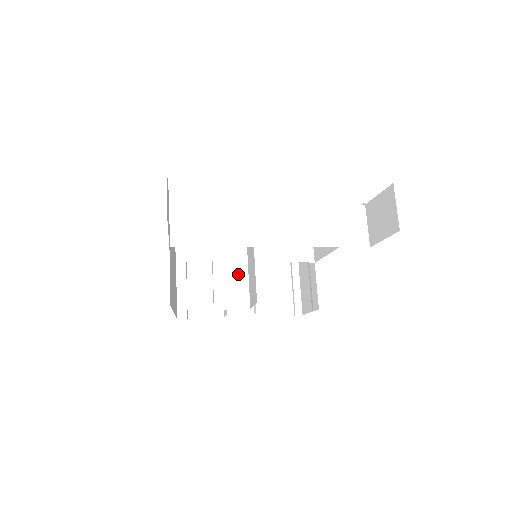
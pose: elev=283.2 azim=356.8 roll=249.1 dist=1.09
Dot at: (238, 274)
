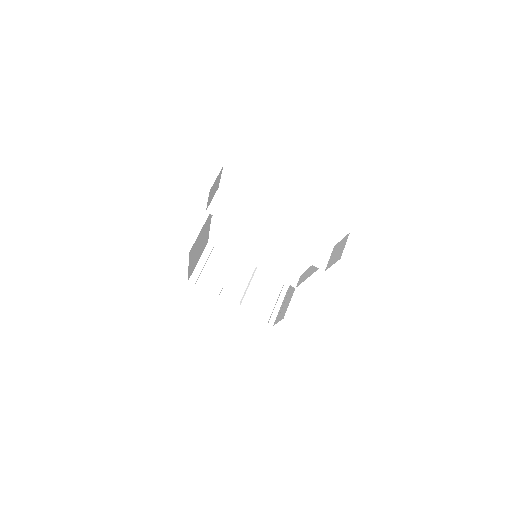
Dot at: (240, 264)
